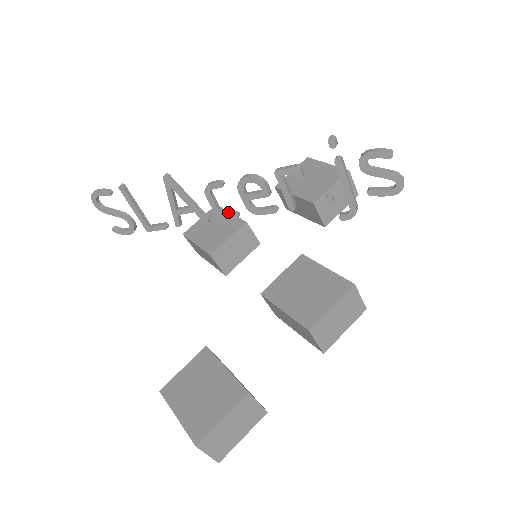
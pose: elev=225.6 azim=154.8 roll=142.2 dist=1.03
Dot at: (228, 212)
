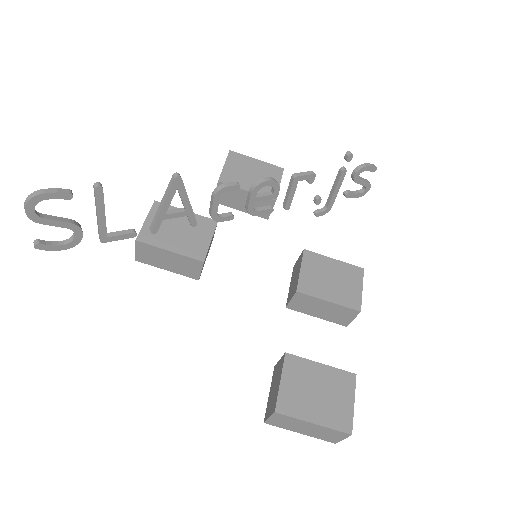
Dot at: occluded
